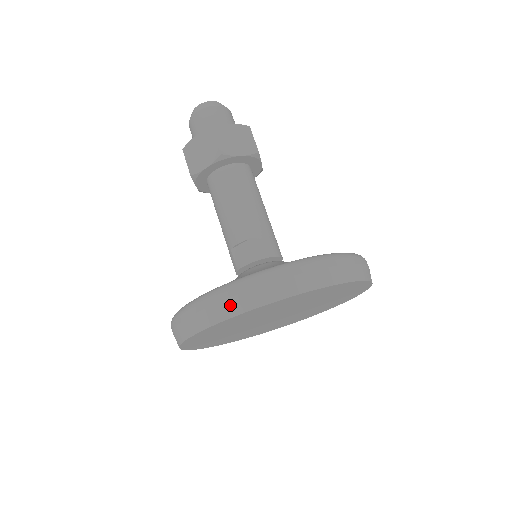
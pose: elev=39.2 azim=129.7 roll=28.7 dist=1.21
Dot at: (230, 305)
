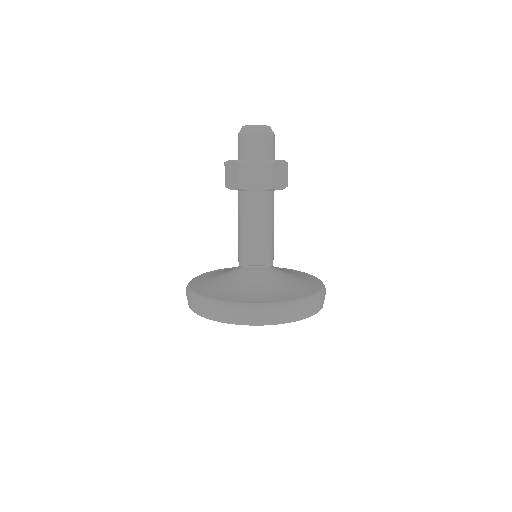
Dot at: (271, 318)
